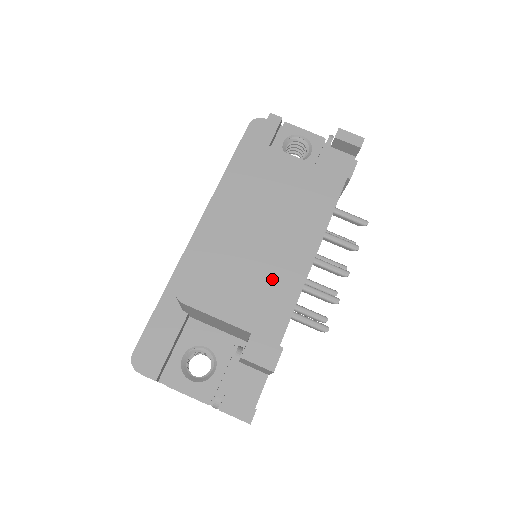
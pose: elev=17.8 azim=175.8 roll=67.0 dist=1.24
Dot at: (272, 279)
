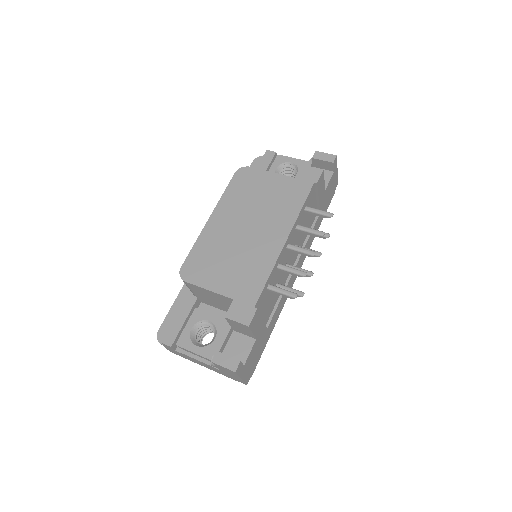
Dot at: (251, 260)
